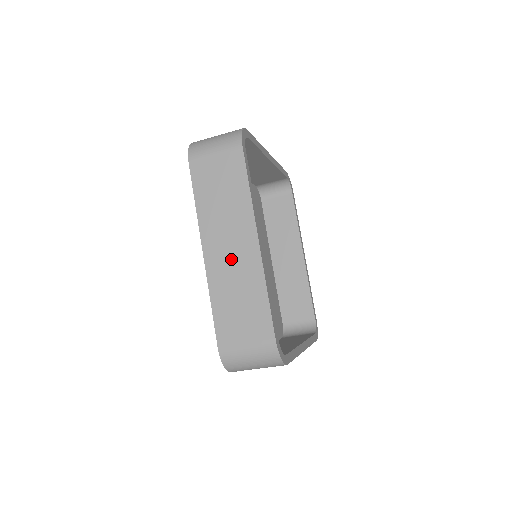
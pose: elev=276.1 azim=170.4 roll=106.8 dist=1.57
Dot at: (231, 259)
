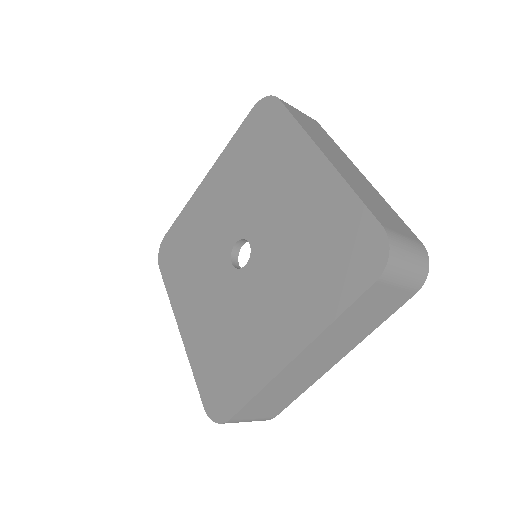
Dot at: (308, 368)
